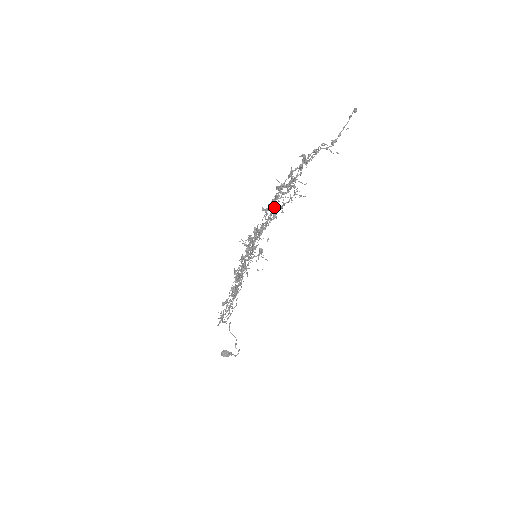
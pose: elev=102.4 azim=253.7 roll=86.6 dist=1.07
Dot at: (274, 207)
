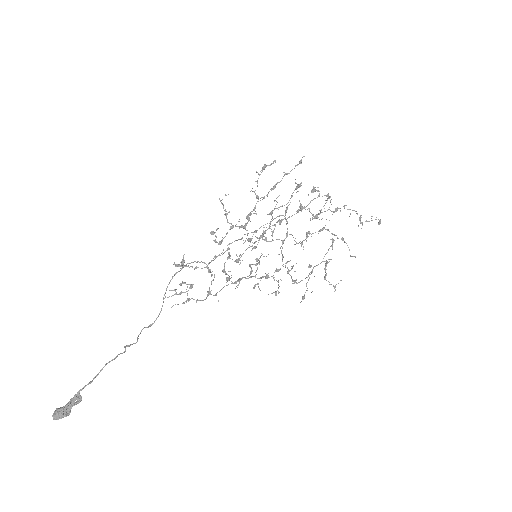
Dot at: (314, 187)
